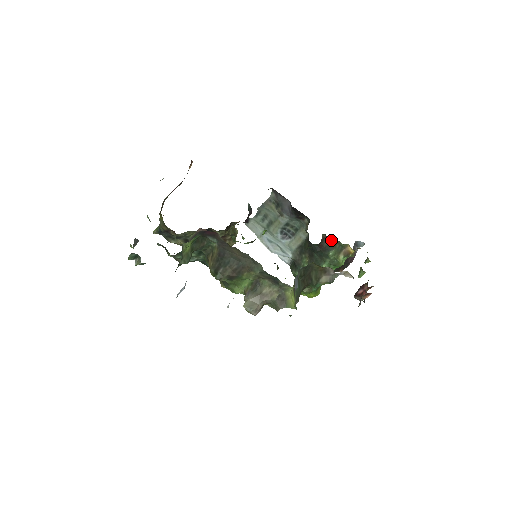
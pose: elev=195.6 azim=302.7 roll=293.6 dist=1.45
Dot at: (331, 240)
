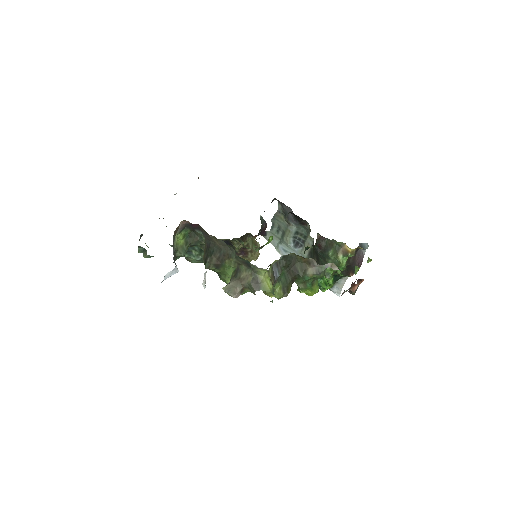
Dot at: (328, 240)
